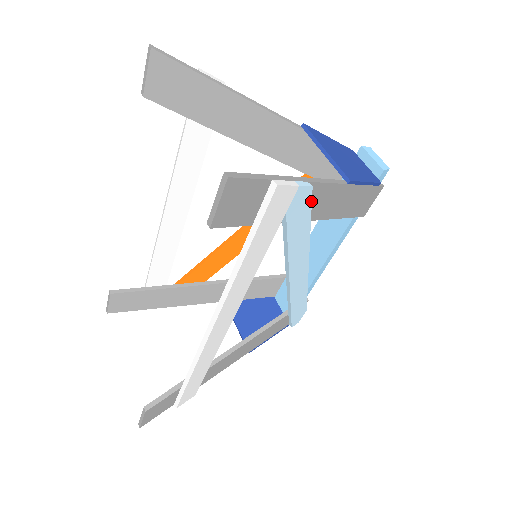
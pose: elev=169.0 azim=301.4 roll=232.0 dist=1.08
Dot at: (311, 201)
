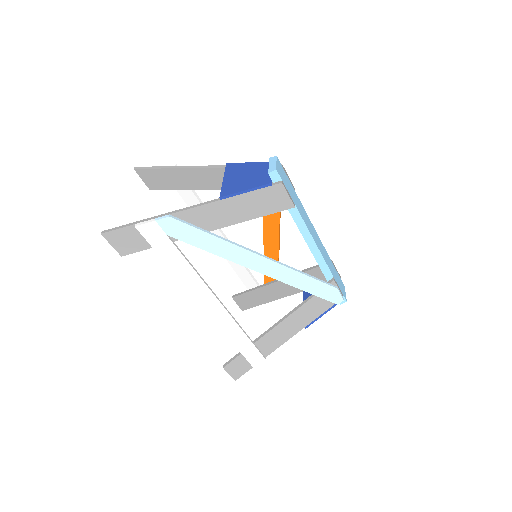
Dot at: (183, 223)
